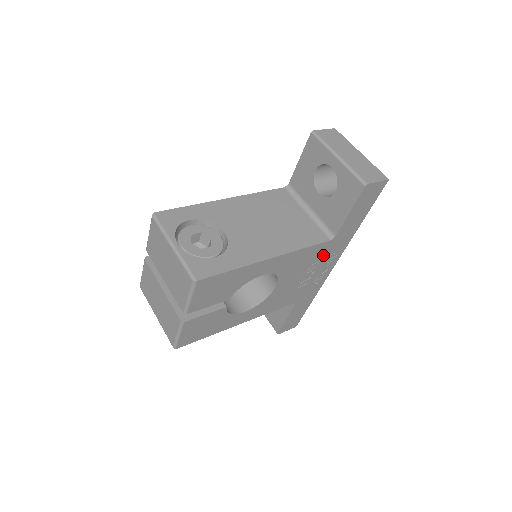
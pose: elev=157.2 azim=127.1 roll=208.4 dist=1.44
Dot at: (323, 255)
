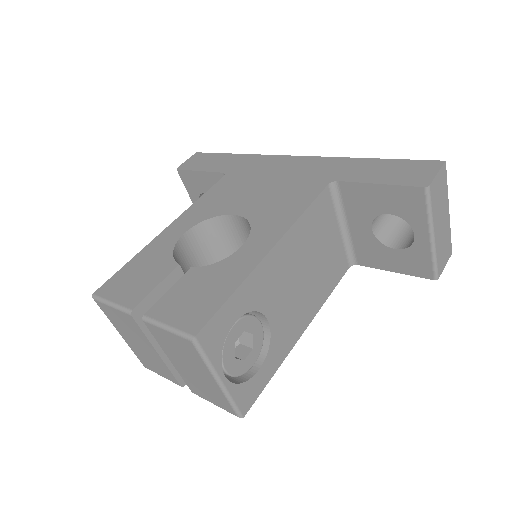
Dot at: occluded
